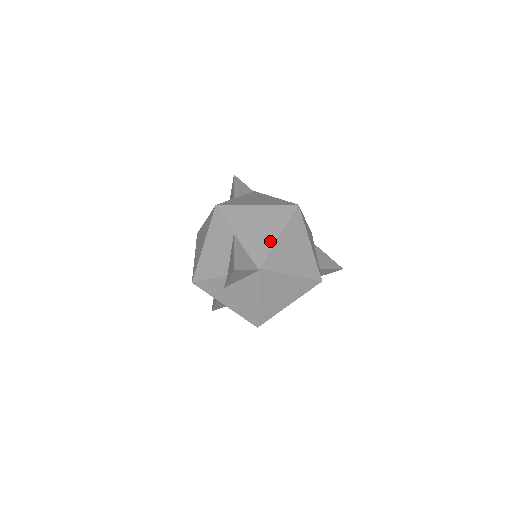
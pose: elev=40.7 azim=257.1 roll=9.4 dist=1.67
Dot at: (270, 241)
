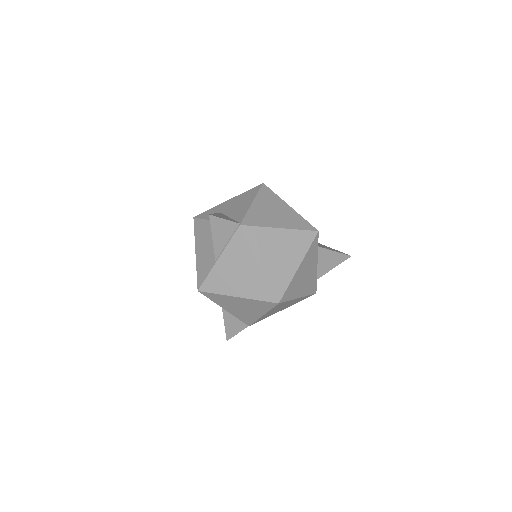
Dot at: (255, 317)
